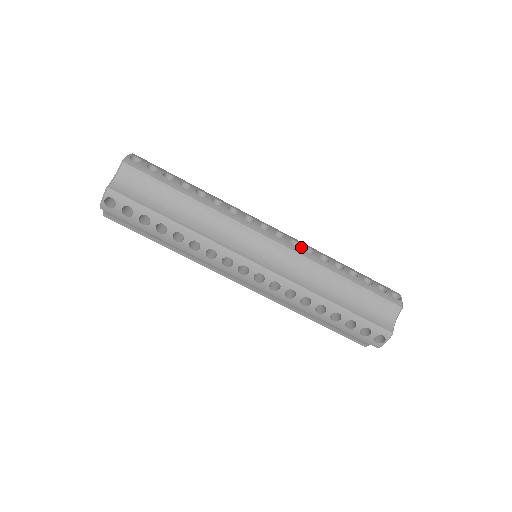
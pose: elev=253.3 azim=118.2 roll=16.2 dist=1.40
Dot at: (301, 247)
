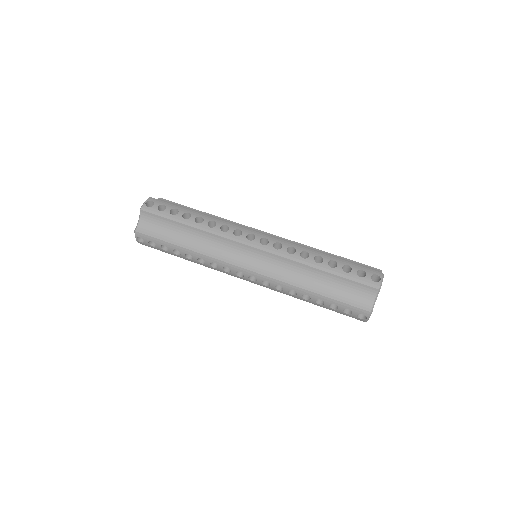
Dot at: occluded
